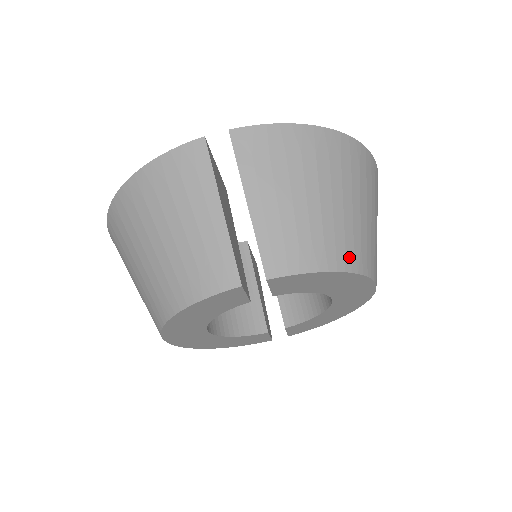
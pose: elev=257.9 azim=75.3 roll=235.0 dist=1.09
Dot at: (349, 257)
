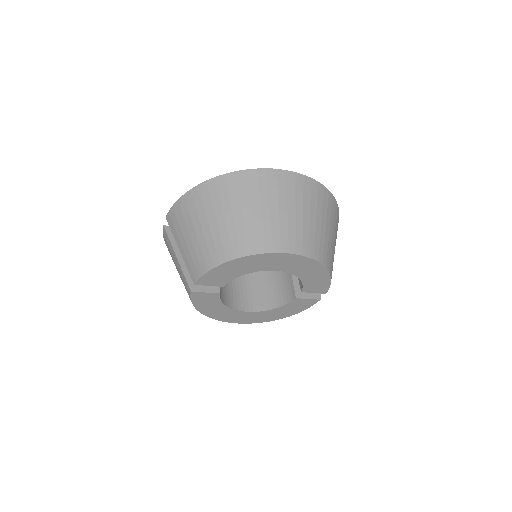
Dot at: (227, 252)
